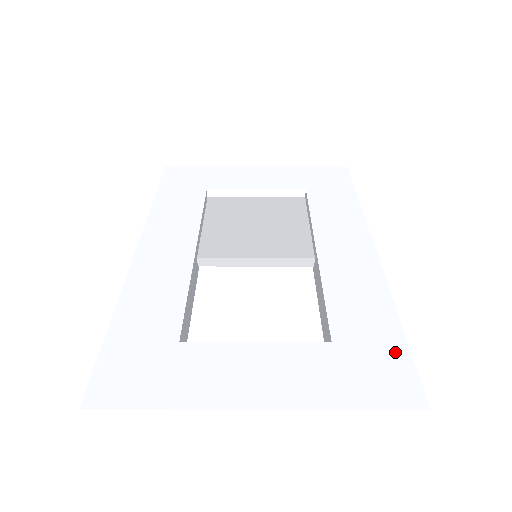
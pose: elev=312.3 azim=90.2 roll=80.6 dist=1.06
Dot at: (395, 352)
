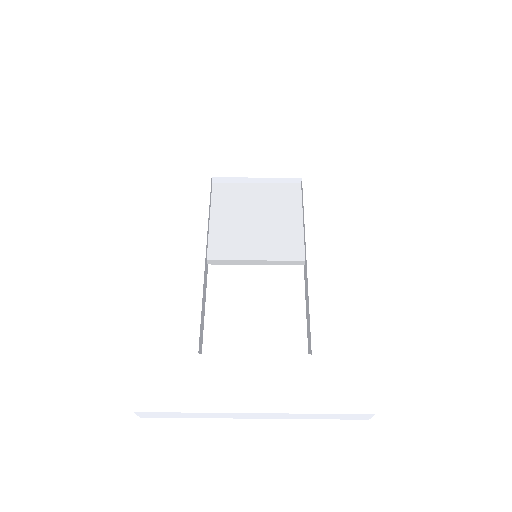
Dot at: (358, 364)
